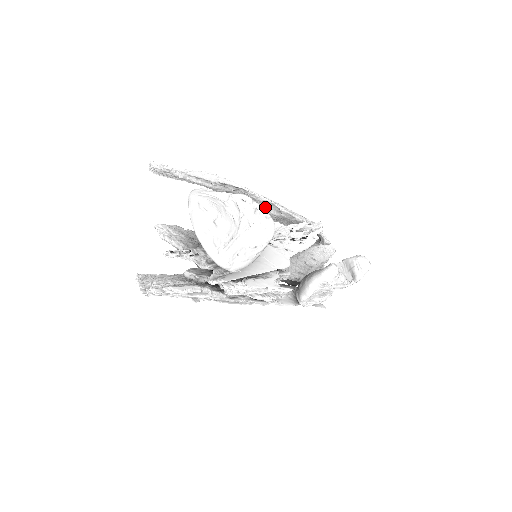
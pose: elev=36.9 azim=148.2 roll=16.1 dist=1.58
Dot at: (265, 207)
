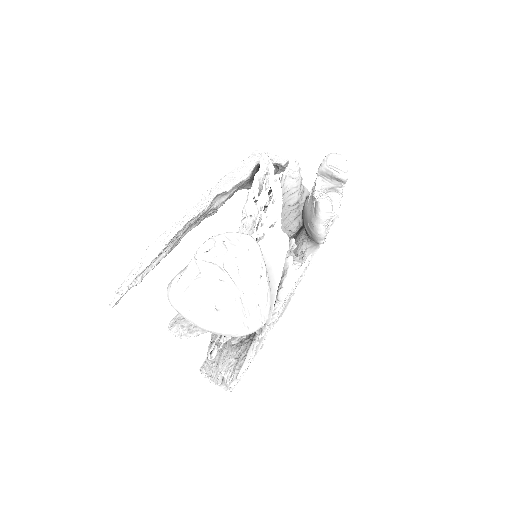
Dot at: (215, 206)
